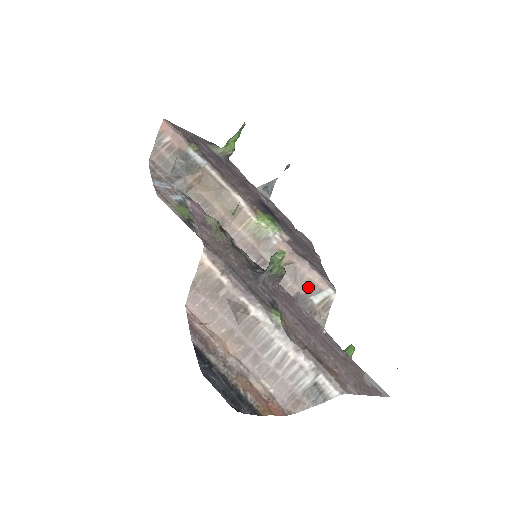
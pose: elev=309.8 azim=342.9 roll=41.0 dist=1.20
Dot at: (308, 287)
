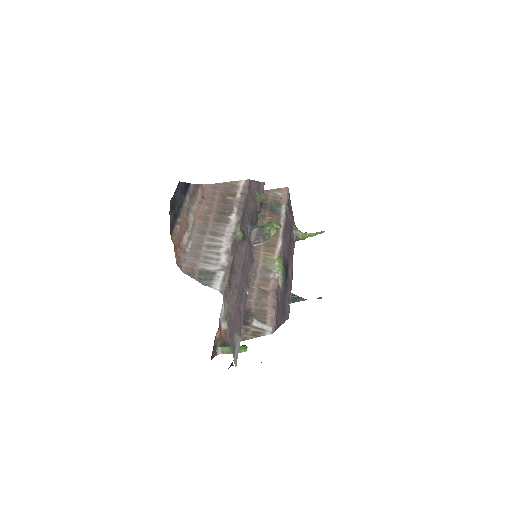
Dot at: (260, 313)
